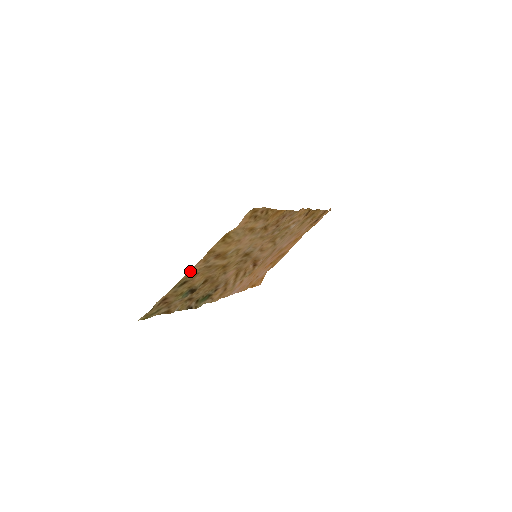
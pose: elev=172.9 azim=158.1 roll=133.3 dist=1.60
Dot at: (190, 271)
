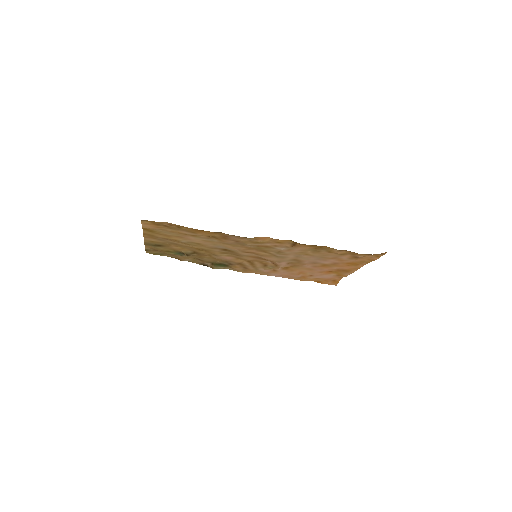
Dot at: (147, 240)
